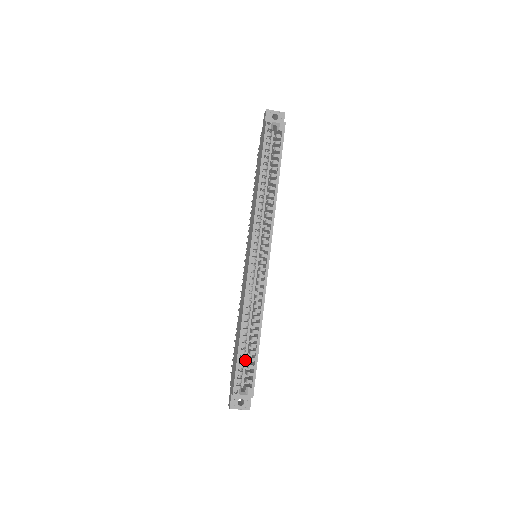
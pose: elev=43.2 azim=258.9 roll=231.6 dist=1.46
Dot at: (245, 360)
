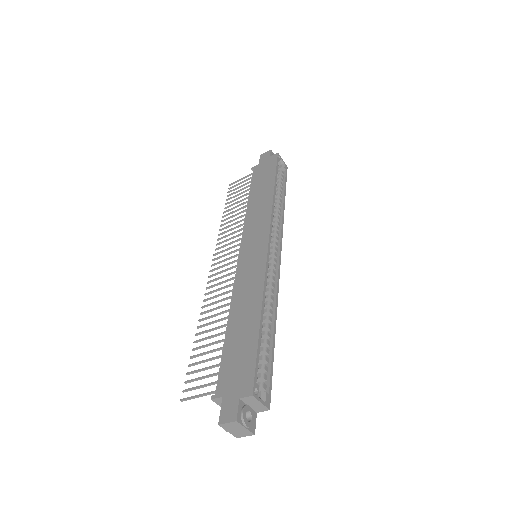
Dot at: occluded
